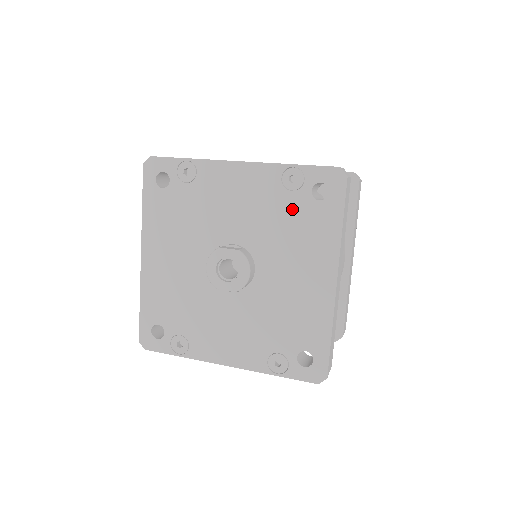
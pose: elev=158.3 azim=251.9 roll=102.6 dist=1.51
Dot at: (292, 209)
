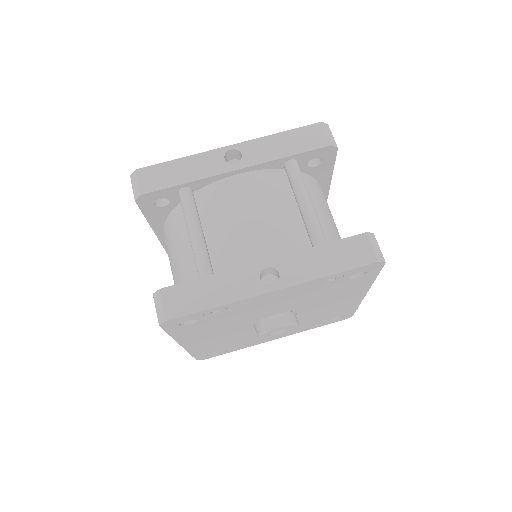
Dot at: (331, 289)
